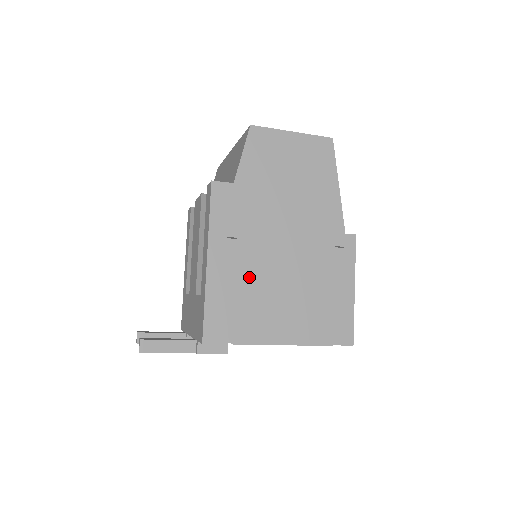
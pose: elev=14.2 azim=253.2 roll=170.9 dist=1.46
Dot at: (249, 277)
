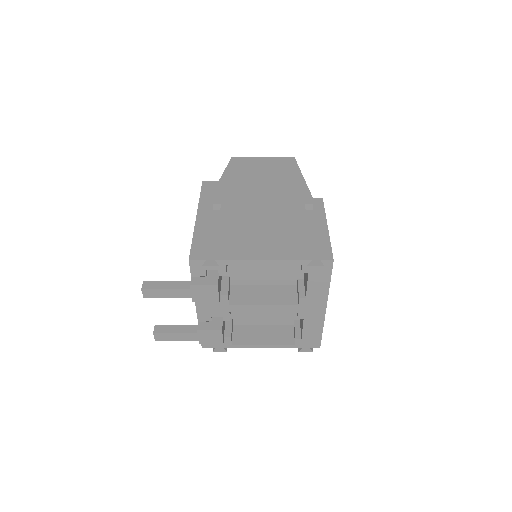
Dot at: (230, 223)
